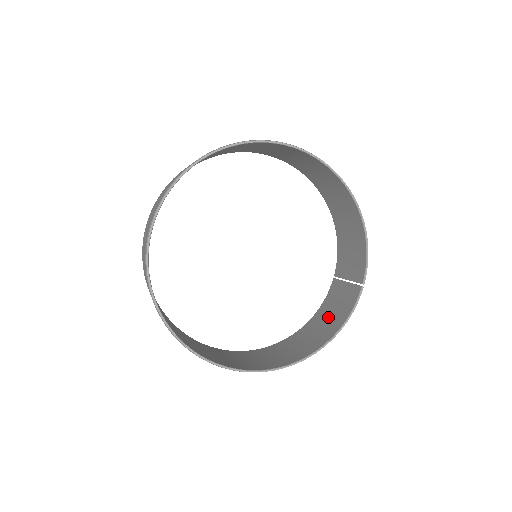
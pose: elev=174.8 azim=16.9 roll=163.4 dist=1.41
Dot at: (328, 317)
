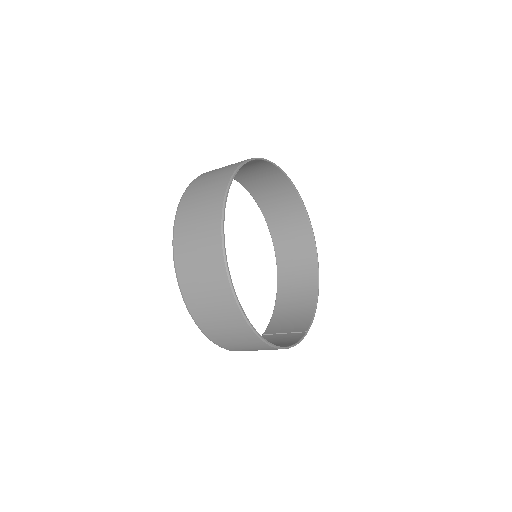
Dot at: occluded
